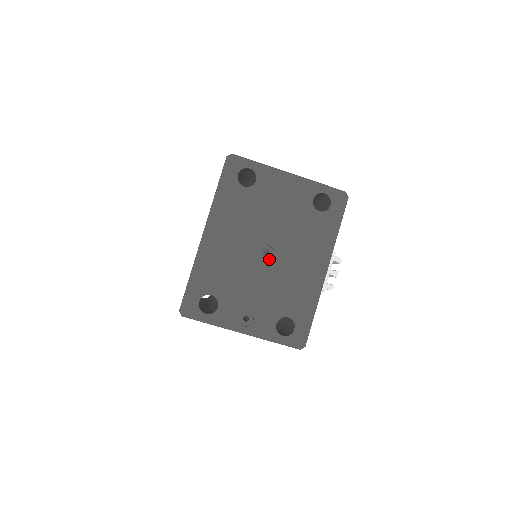
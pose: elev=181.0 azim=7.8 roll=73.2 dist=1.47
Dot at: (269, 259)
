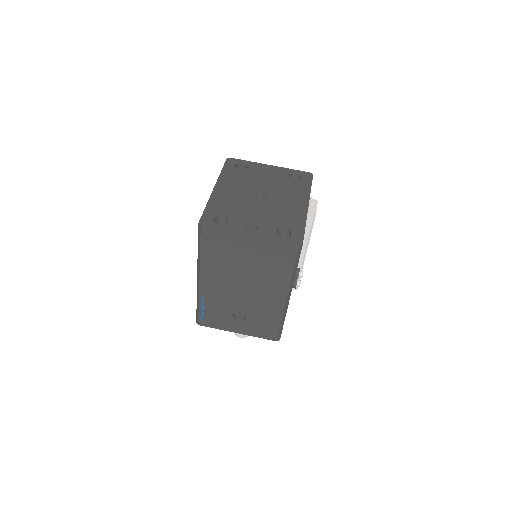
Dot at: (264, 200)
